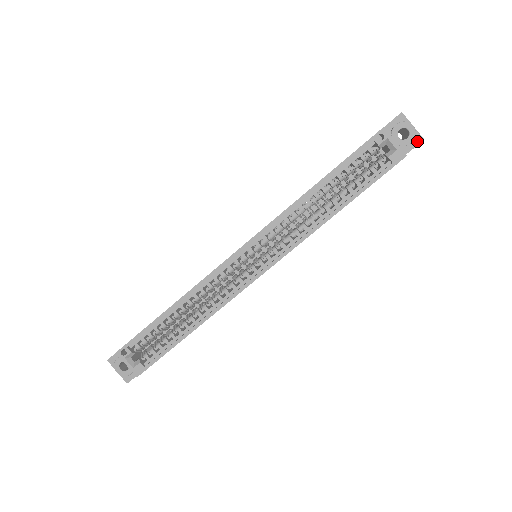
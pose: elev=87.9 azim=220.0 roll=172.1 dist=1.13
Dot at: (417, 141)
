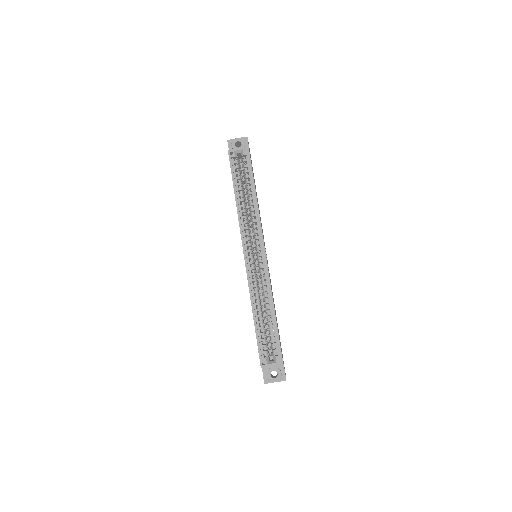
Dot at: (246, 140)
